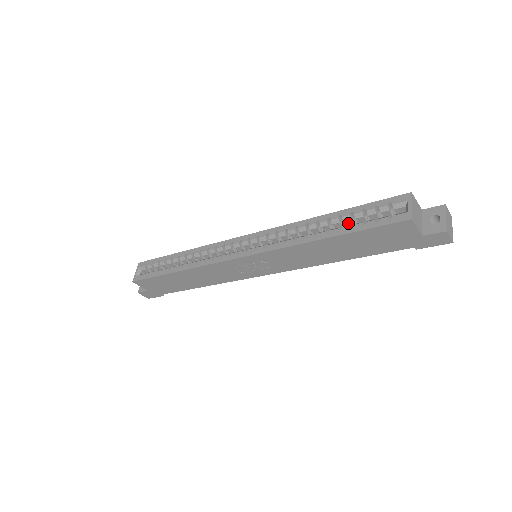
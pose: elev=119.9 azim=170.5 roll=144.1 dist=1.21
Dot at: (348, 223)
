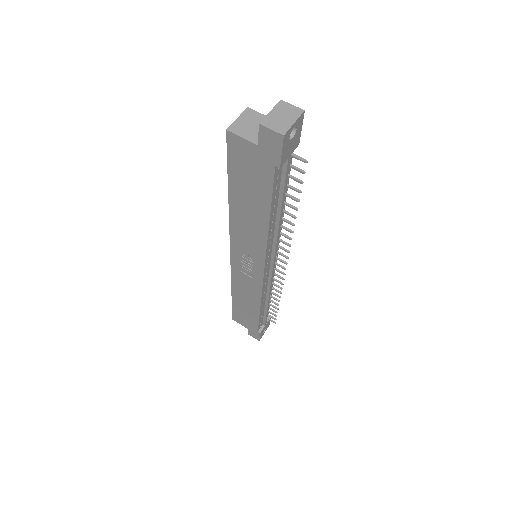
Dot at: occluded
